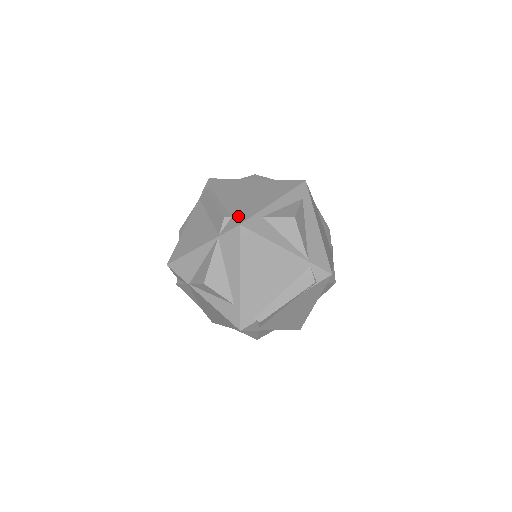
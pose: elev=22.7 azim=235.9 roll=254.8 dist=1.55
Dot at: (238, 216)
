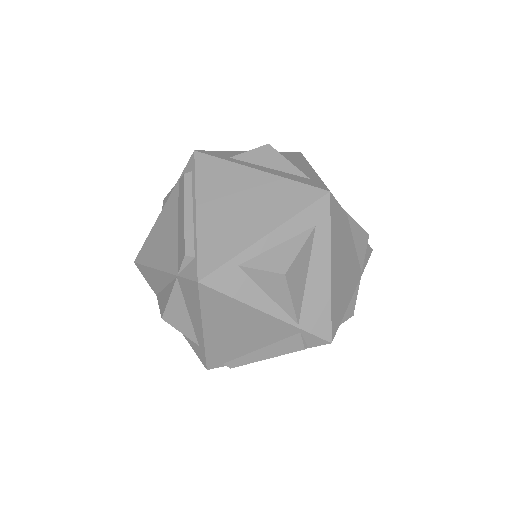
Dot at: (202, 261)
